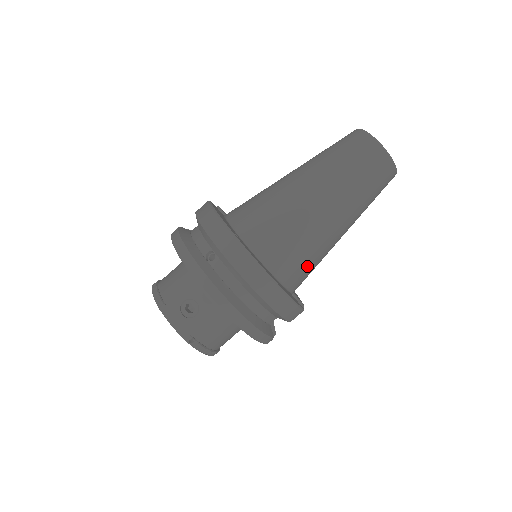
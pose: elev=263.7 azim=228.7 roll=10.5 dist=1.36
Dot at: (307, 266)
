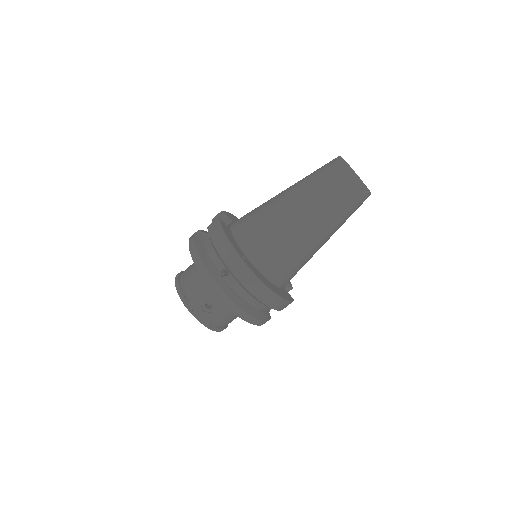
Dot at: (297, 270)
